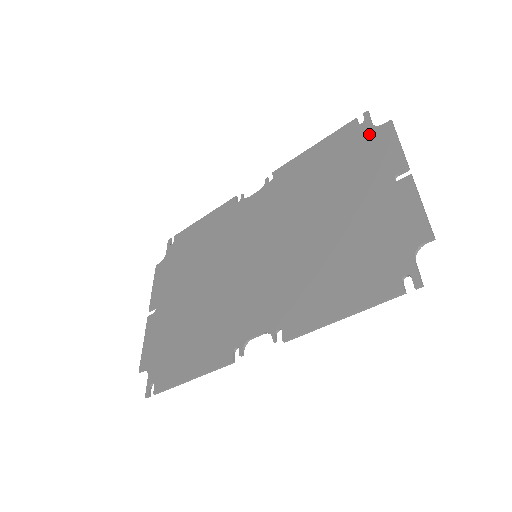
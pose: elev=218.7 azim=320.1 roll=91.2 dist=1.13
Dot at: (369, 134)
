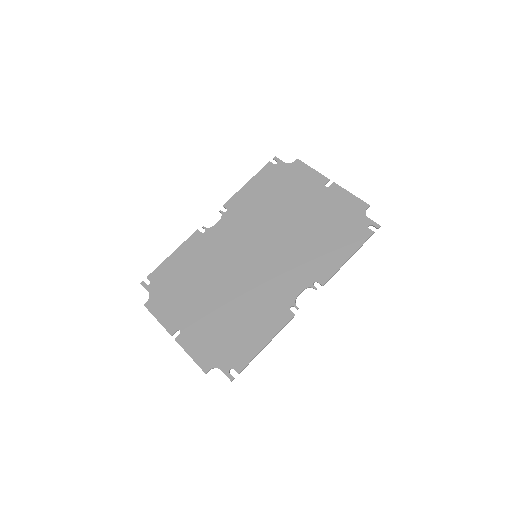
Dot at: (288, 168)
